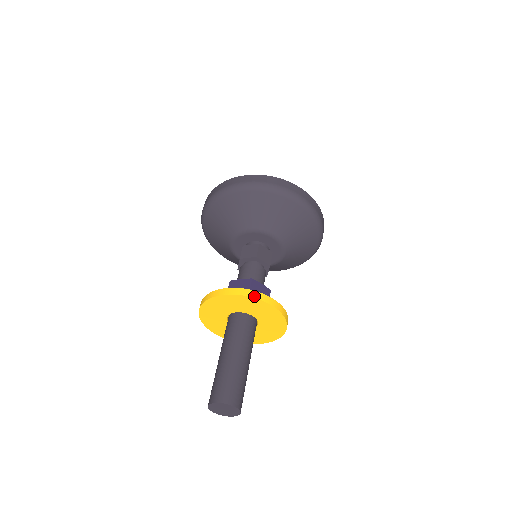
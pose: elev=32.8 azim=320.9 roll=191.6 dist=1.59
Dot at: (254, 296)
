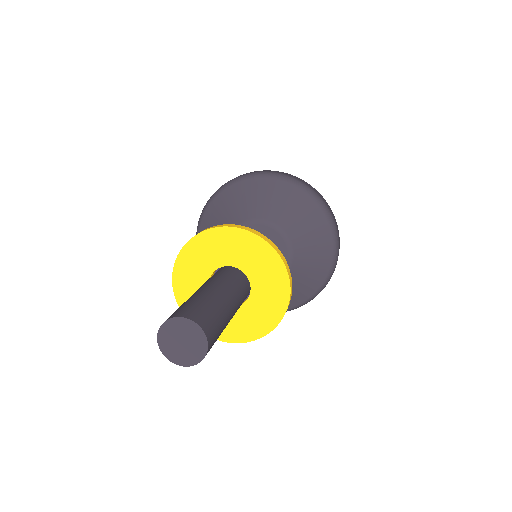
Dot at: (248, 229)
